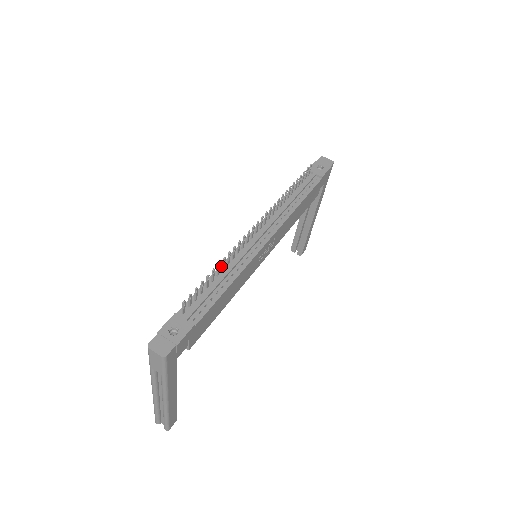
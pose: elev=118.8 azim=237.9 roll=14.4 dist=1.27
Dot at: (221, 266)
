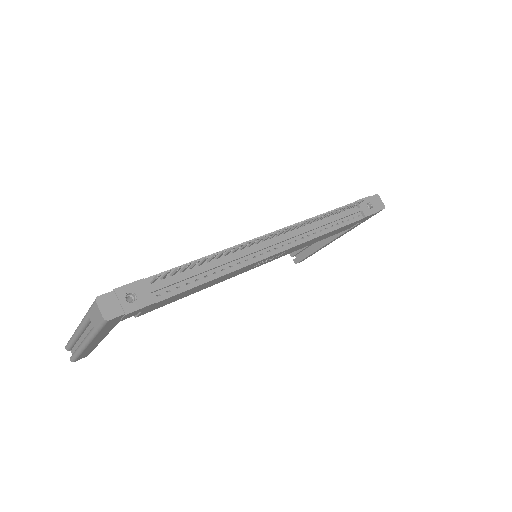
Dot at: occluded
